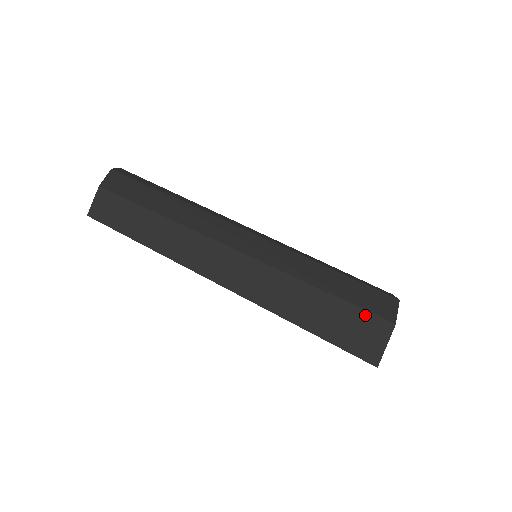
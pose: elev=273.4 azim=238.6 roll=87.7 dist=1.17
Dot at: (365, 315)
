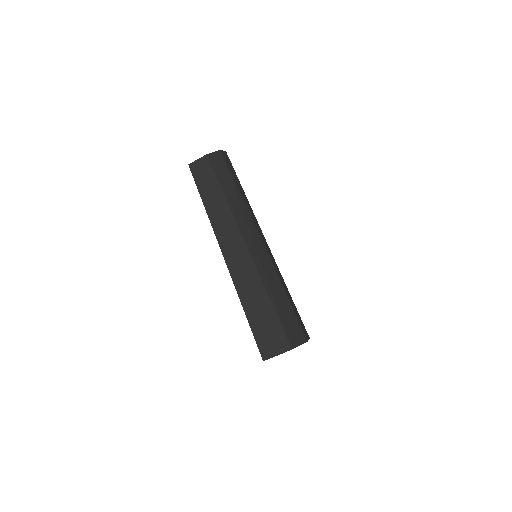
Dot at: (281, 331)
